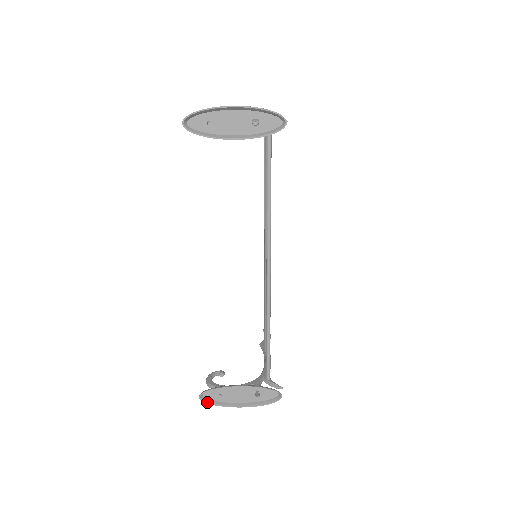
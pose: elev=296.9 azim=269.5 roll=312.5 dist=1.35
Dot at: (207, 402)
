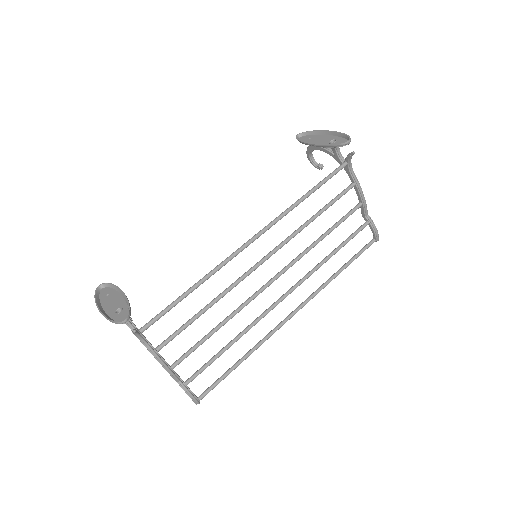
Dot at: (96, 292)
